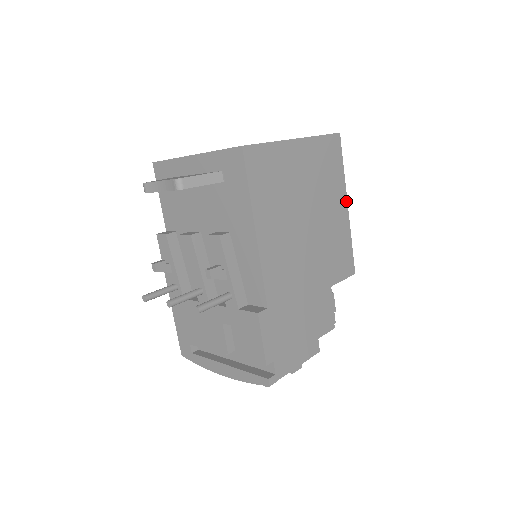
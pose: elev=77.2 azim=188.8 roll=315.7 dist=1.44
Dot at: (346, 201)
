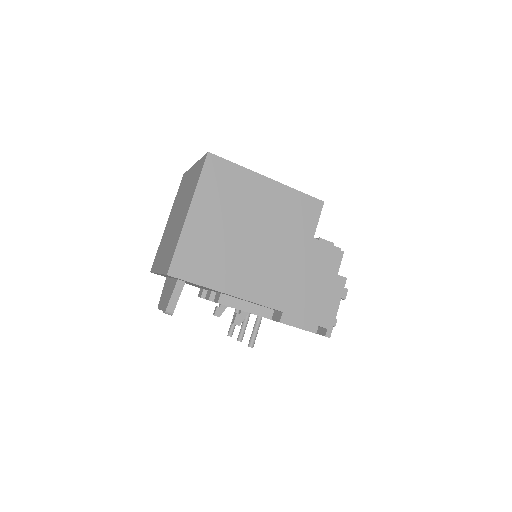
Dot at: (264, 178)
